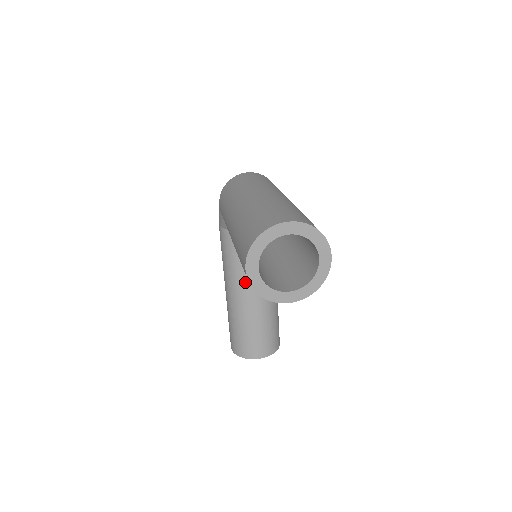
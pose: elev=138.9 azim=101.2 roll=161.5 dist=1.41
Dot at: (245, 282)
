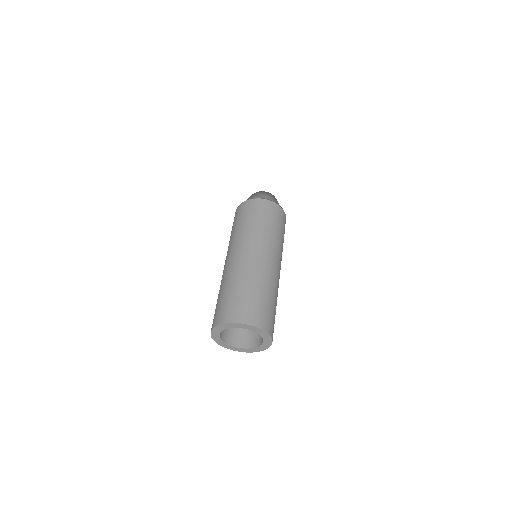
Dot at: occluded
